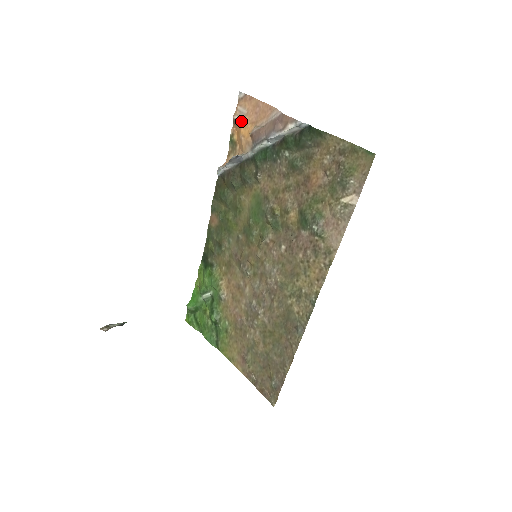
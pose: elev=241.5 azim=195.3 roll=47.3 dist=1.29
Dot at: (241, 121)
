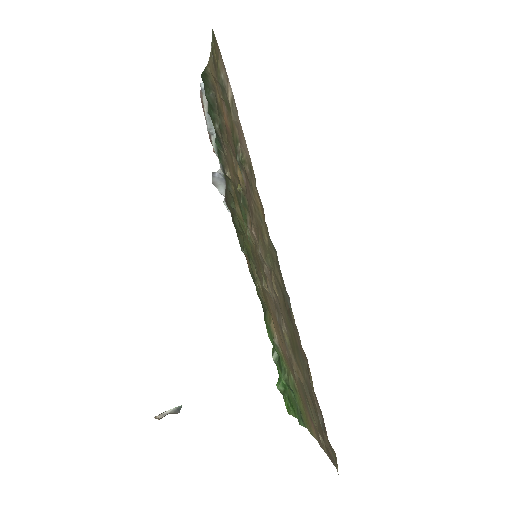
Dot at: occluded
